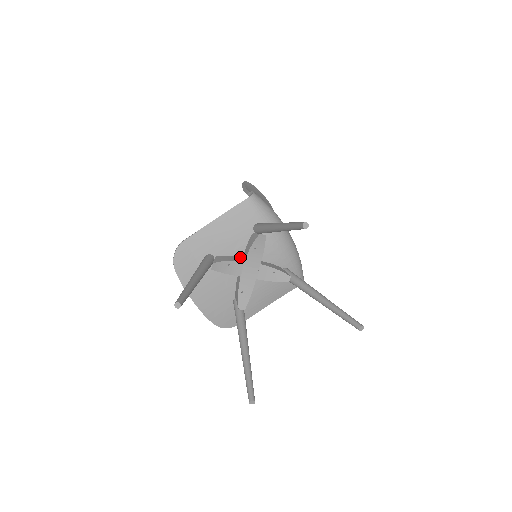
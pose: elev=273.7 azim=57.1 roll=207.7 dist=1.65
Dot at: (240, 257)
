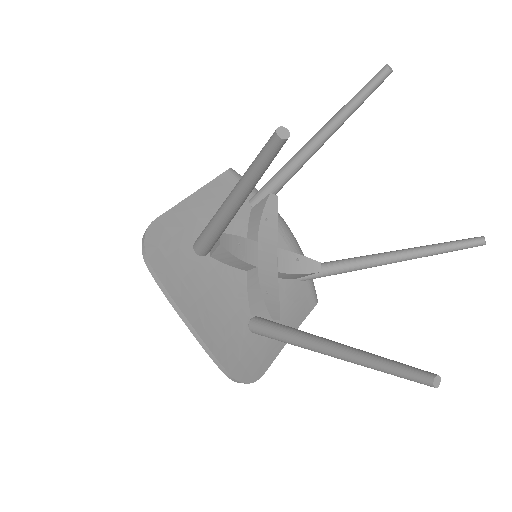
Dot at: occluded
